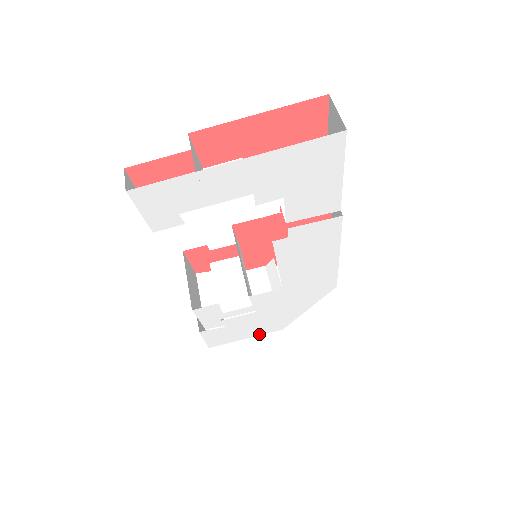
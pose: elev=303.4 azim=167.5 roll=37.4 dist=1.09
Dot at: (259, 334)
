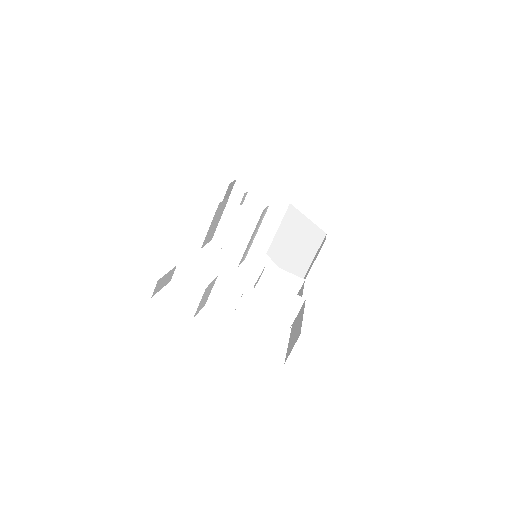
Dot at: occluded
